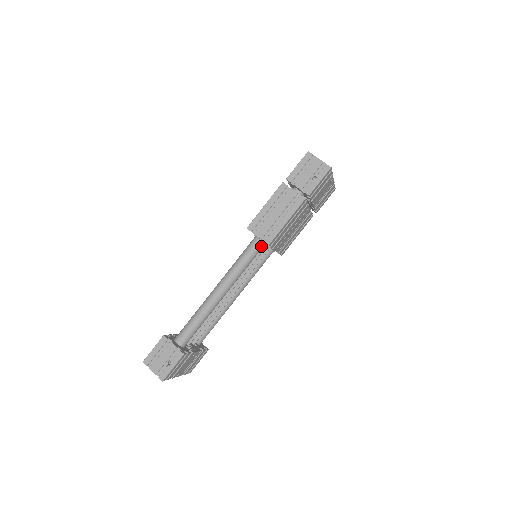
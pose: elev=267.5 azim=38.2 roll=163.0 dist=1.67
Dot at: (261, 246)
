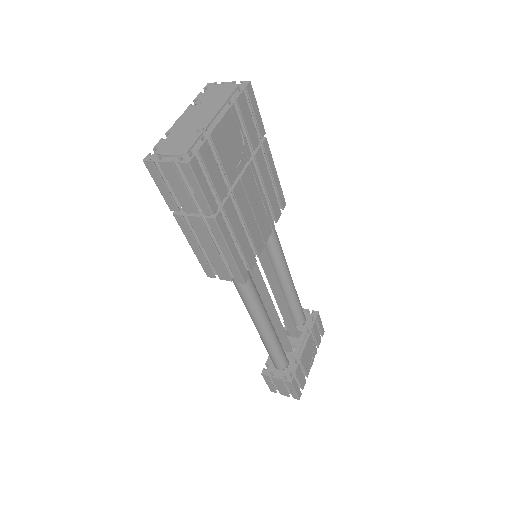
Dot at: occluded
